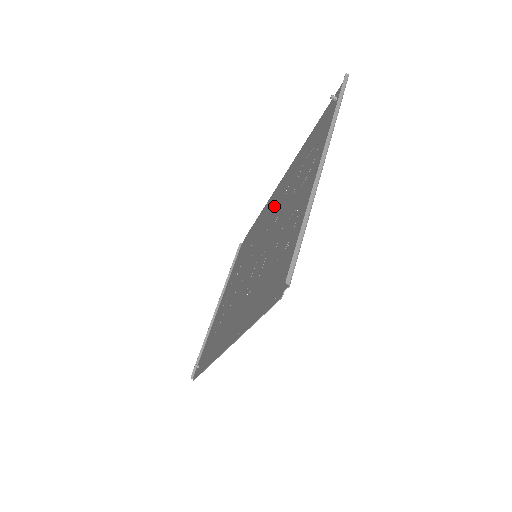
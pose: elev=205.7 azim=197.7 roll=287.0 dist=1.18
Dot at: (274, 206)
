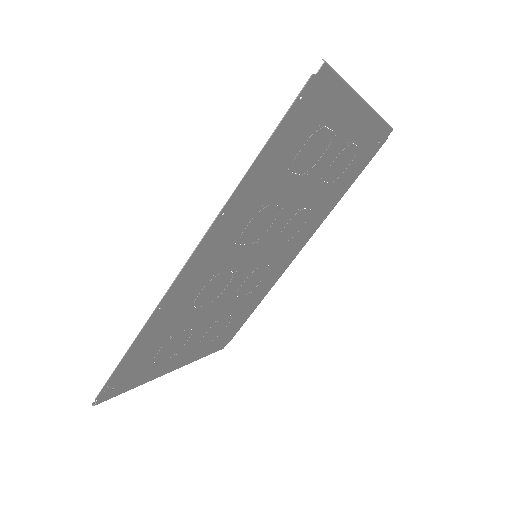
Dot at: (289, 243)
